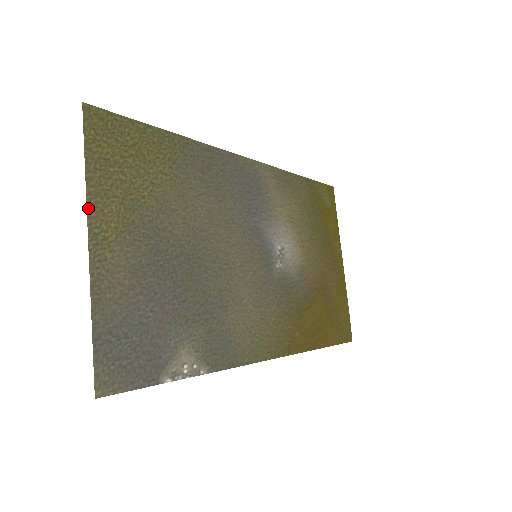
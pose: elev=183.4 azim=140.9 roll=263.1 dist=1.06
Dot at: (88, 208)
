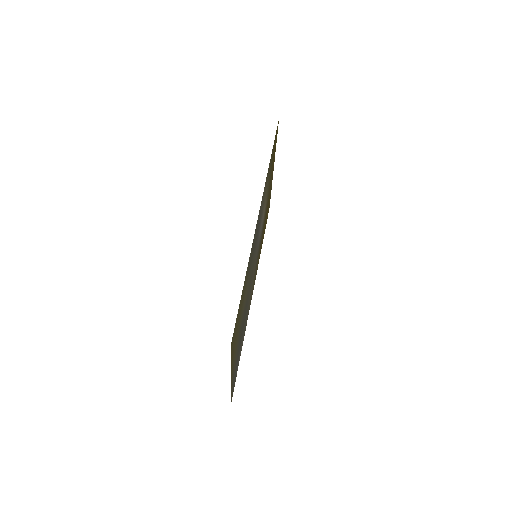
Dot at: (231, 369)
